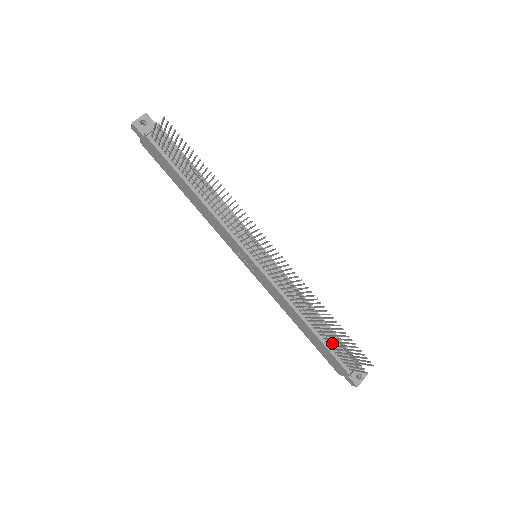
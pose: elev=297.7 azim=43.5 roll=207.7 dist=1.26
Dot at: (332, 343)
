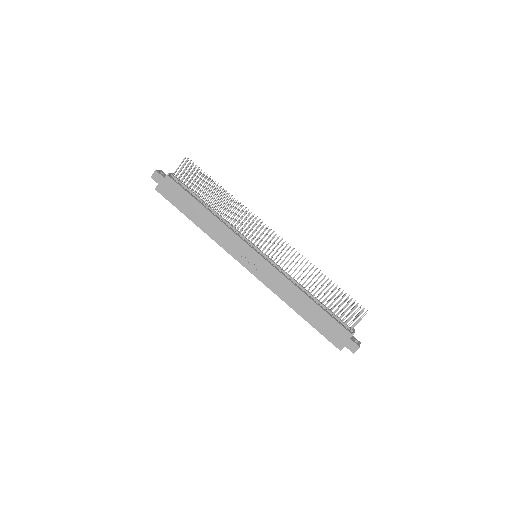
Dot at: (332, 304)
